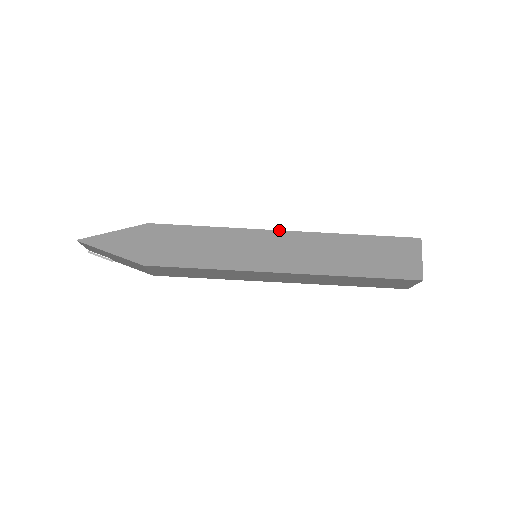
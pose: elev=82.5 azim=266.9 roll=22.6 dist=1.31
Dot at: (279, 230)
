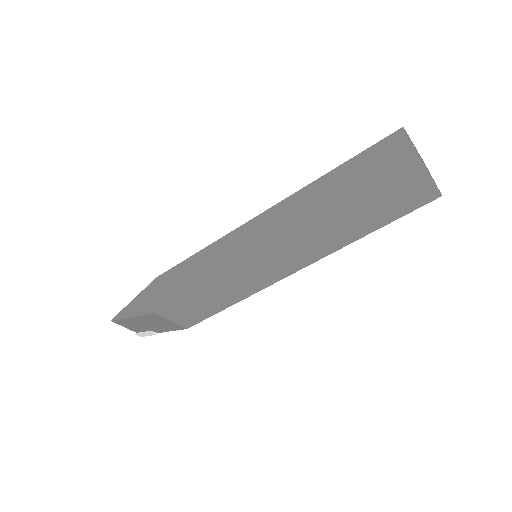
Dot at: occluded
